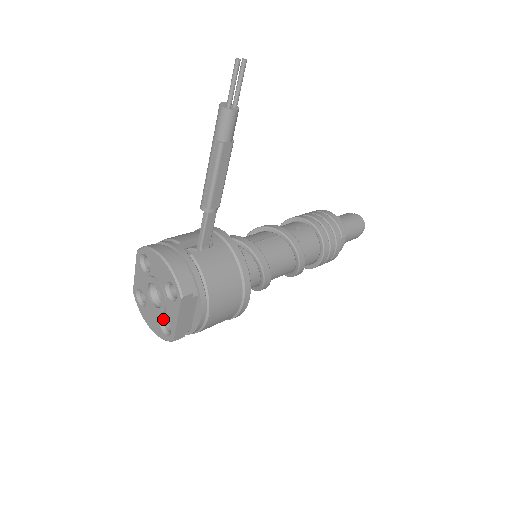
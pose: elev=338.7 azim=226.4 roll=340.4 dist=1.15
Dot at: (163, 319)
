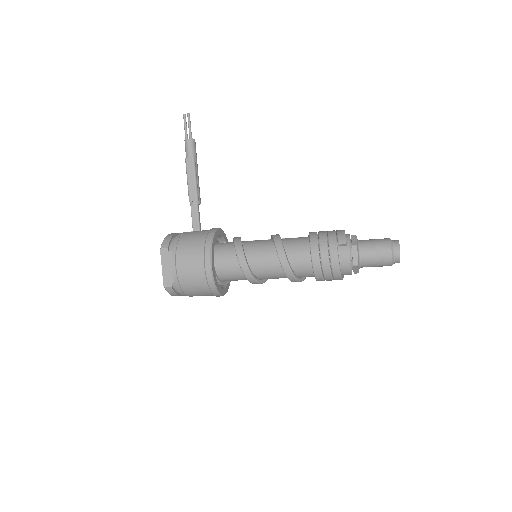
Dot at: occluded
